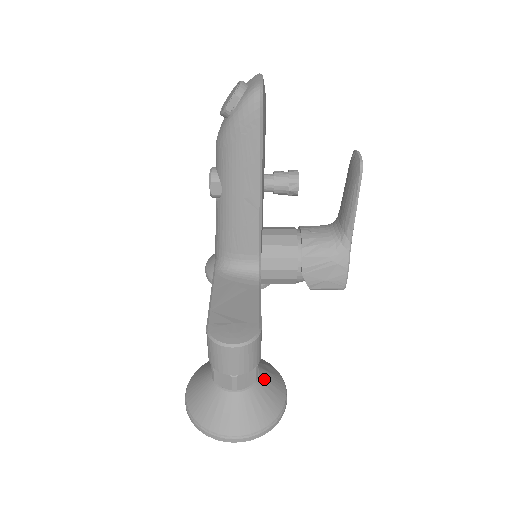
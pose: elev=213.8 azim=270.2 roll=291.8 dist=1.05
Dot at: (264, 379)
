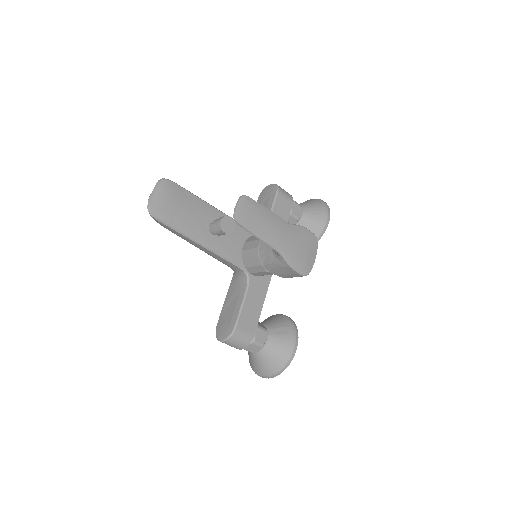
Dot at: (271, 343)
